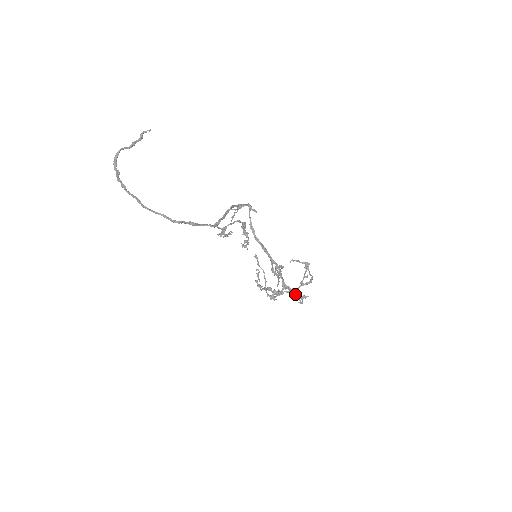
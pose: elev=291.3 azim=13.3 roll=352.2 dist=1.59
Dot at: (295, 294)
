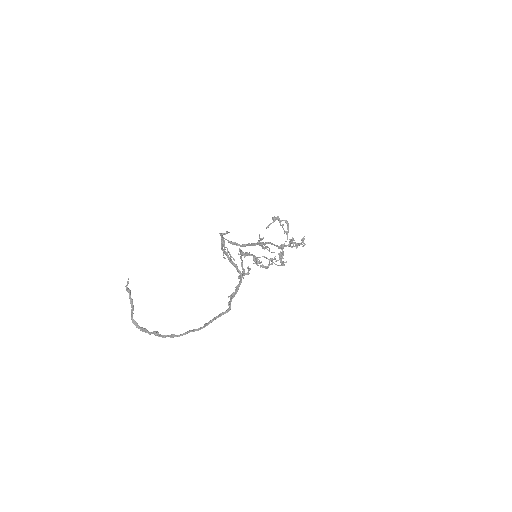
Dot at: (297, 245)
